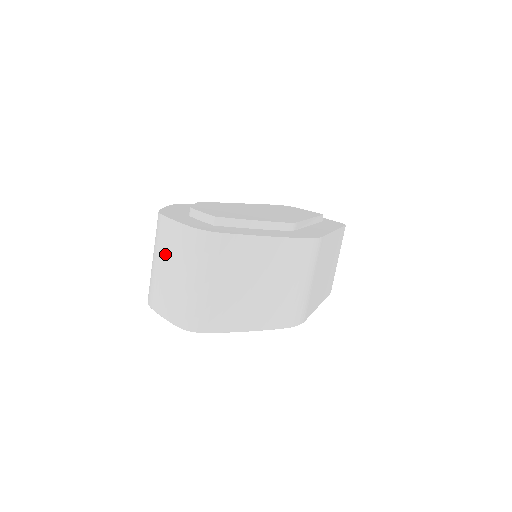
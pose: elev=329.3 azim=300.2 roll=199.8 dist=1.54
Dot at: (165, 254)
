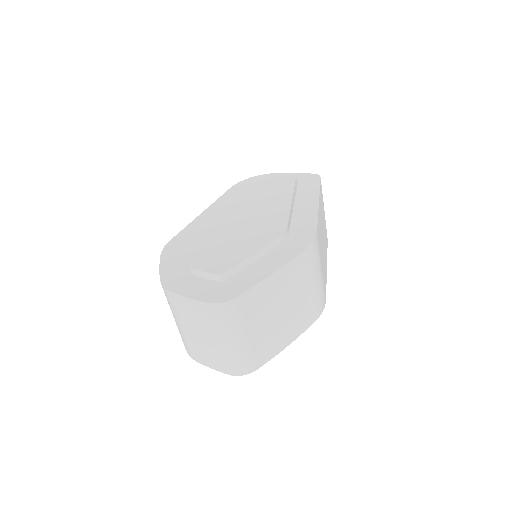
Dot at: (189, 323)
